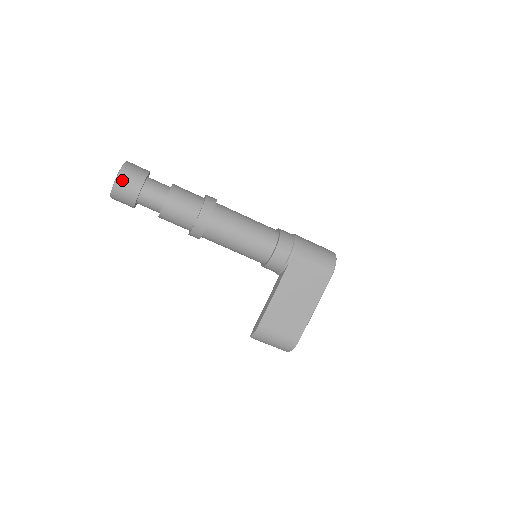
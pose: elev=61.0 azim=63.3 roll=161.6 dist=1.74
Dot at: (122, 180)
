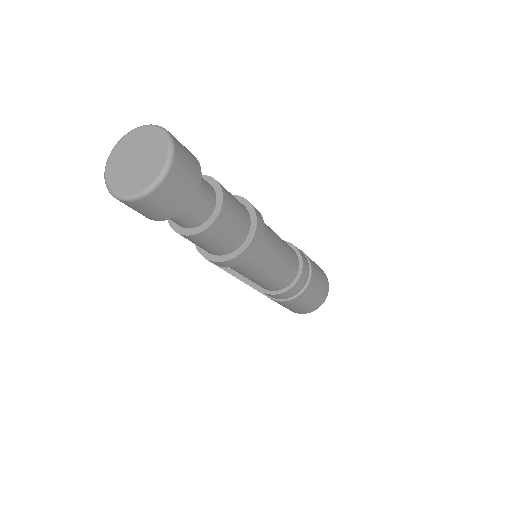
Dot at: (126, 204)
